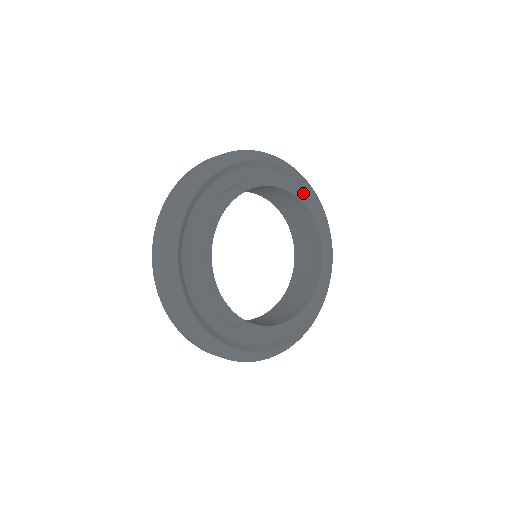
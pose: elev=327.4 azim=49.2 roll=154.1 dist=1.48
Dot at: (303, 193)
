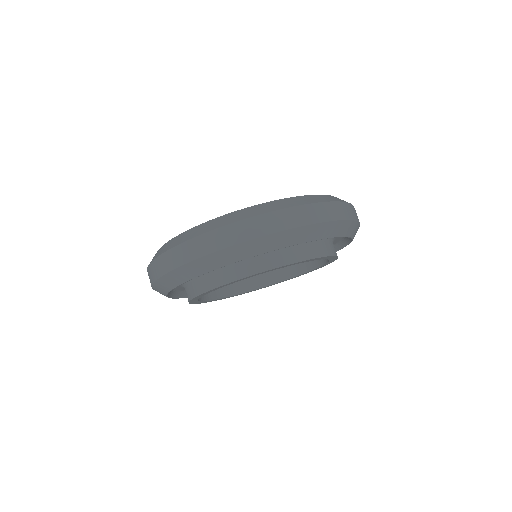
Dot at: (334, 256)
